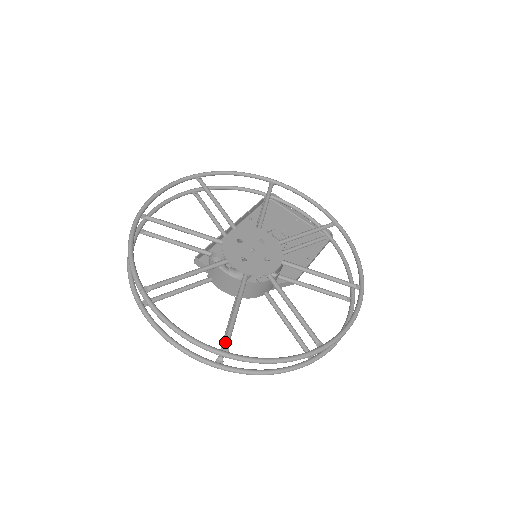
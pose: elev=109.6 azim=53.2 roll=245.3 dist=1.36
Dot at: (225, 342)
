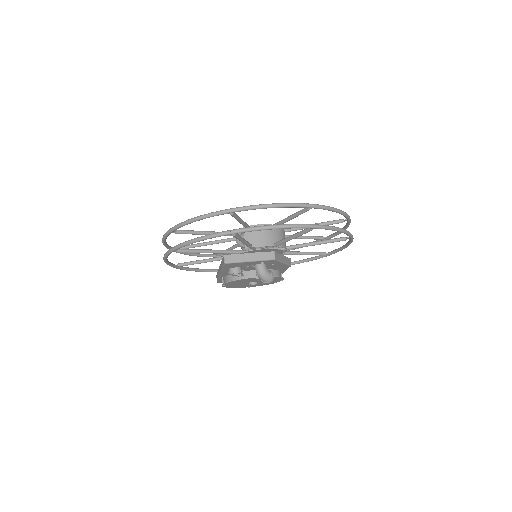
Dot at: occluded
